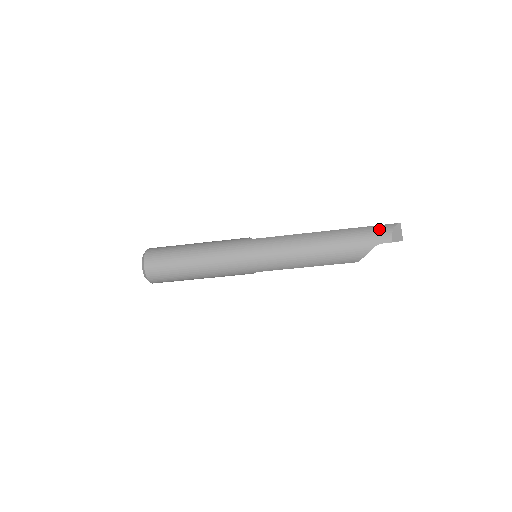
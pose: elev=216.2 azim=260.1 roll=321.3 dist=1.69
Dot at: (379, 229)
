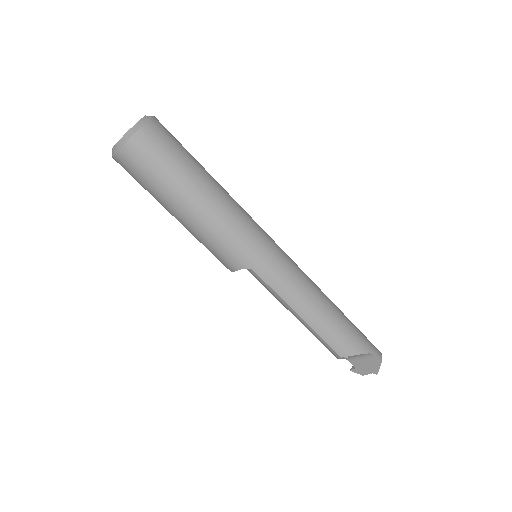
Dot at: occluded
